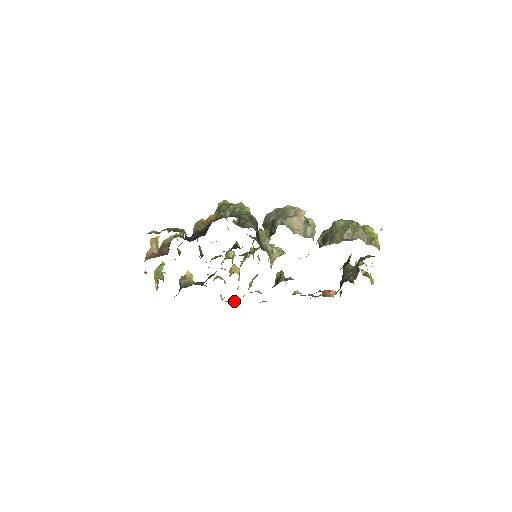
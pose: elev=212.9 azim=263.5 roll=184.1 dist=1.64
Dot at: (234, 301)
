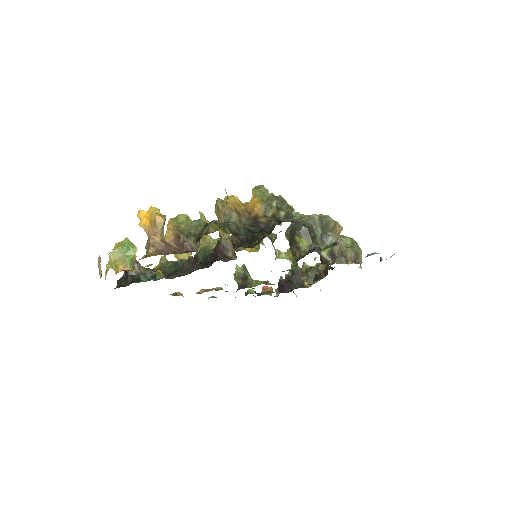
Dot at: occluded
